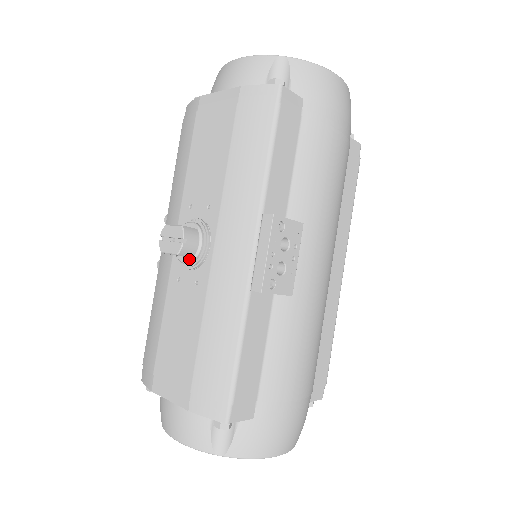
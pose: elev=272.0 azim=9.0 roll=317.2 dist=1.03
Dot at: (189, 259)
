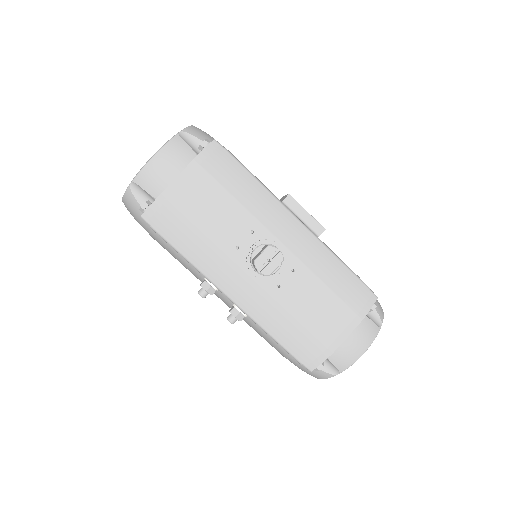
Dot at: occluded
